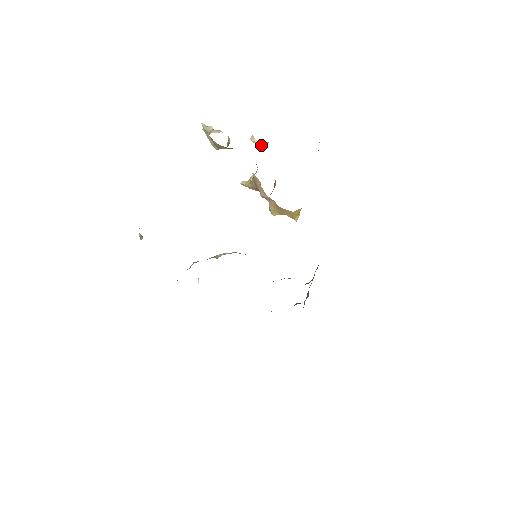
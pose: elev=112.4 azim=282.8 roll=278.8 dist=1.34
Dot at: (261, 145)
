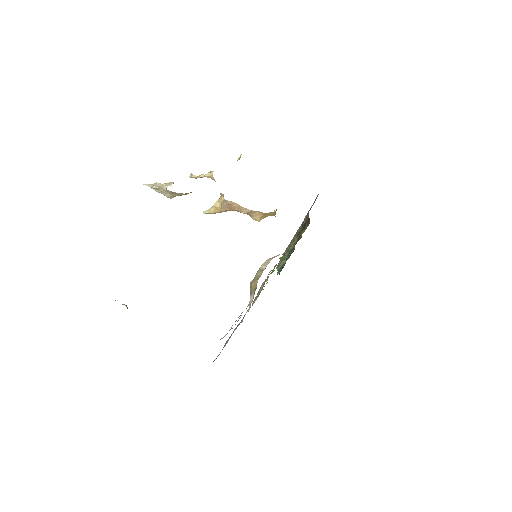
Dot at: (200, 177)
